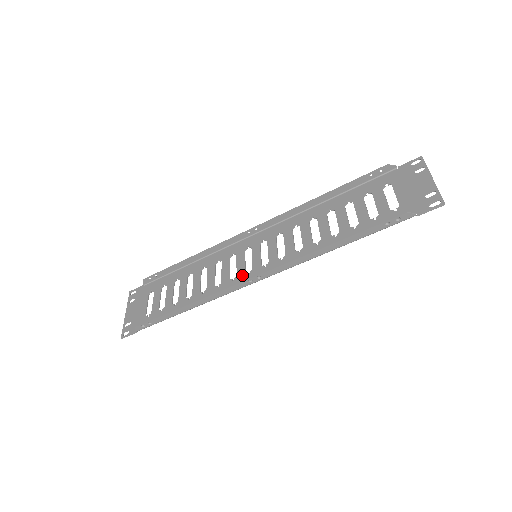
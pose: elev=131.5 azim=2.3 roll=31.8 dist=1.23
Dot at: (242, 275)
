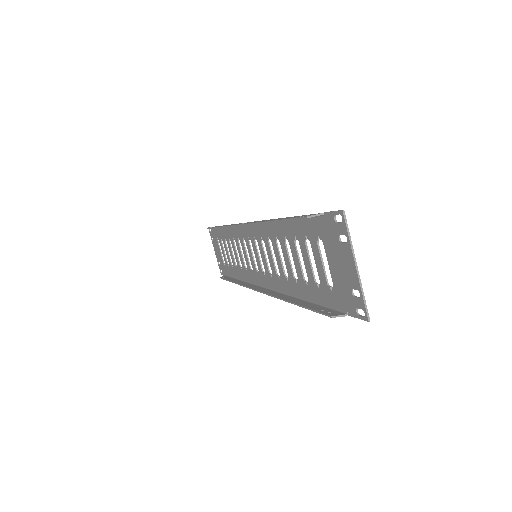
Dot at: (255, 272)
